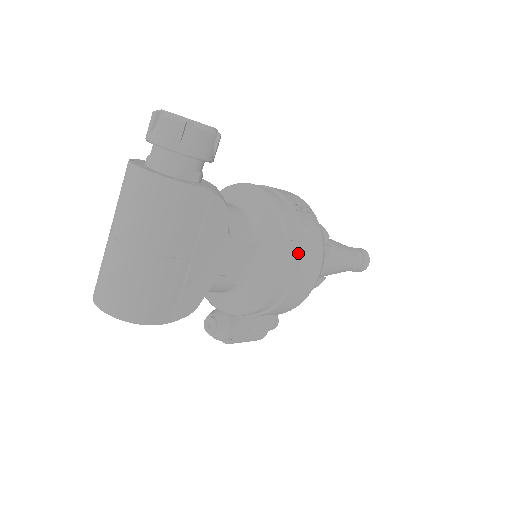
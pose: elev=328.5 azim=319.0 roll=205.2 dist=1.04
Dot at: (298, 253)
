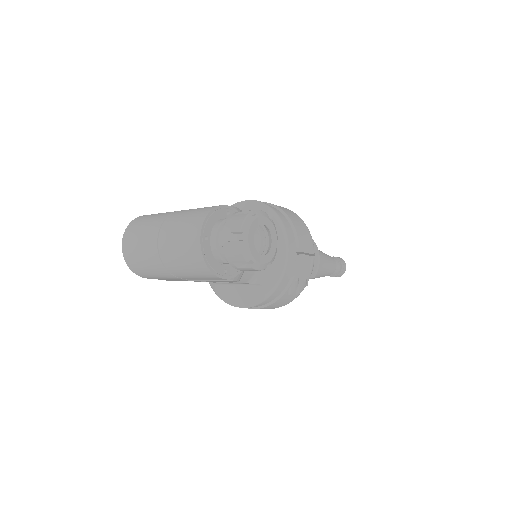
Dot at: (265, 304)
